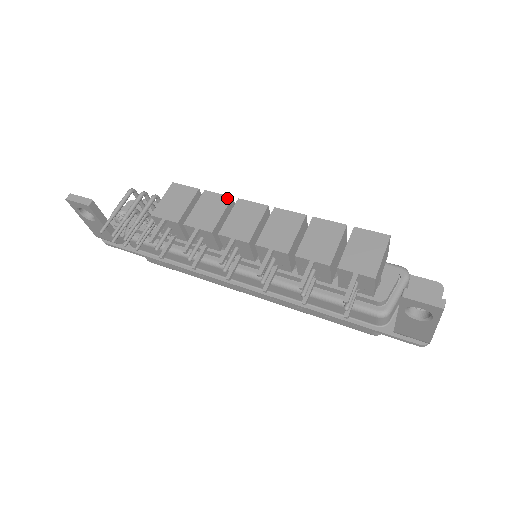
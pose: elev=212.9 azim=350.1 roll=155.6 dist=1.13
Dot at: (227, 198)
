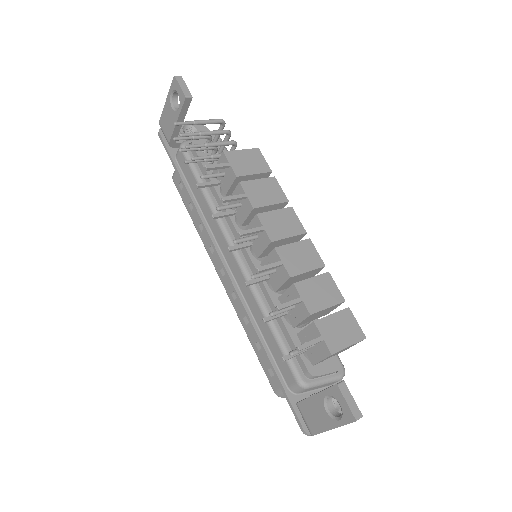
Dot at: (285, 198)
